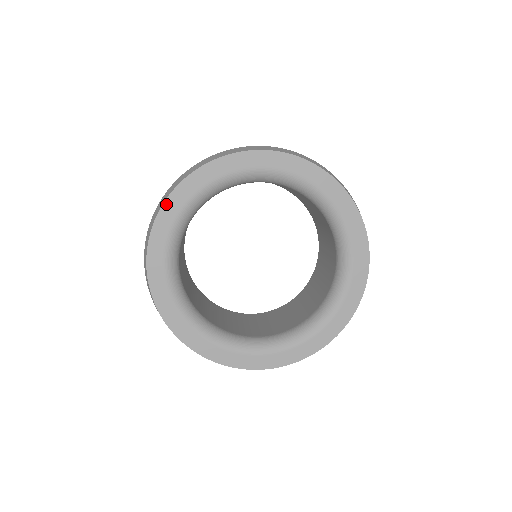
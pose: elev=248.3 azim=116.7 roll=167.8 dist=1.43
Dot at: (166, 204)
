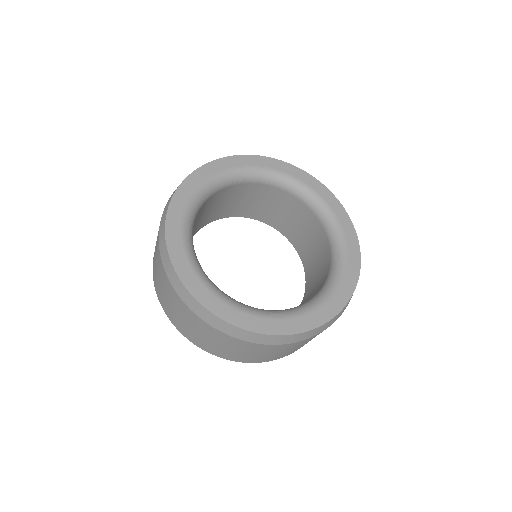
Dot at: (178, 191)
